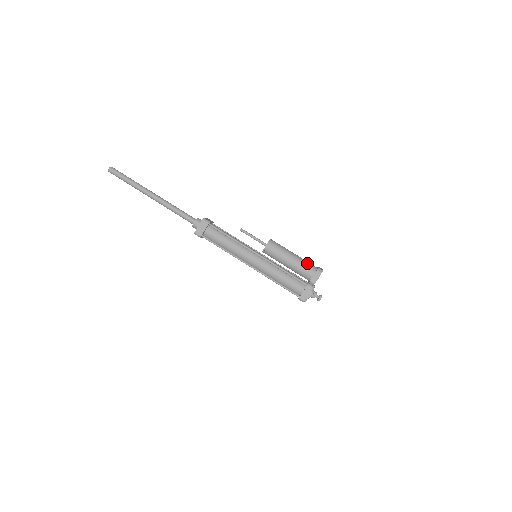
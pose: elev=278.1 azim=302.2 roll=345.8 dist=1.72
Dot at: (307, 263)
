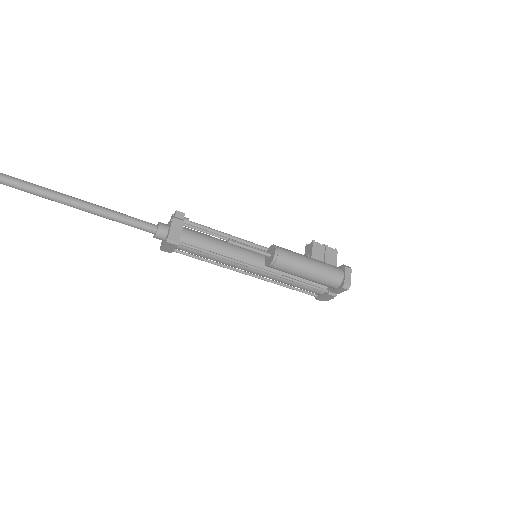
Dot at: (329, 277)
